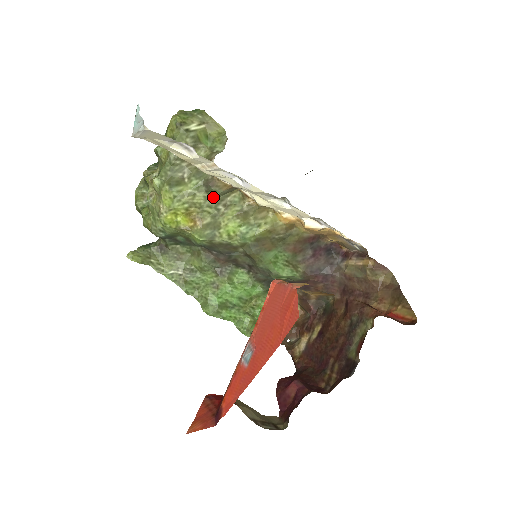
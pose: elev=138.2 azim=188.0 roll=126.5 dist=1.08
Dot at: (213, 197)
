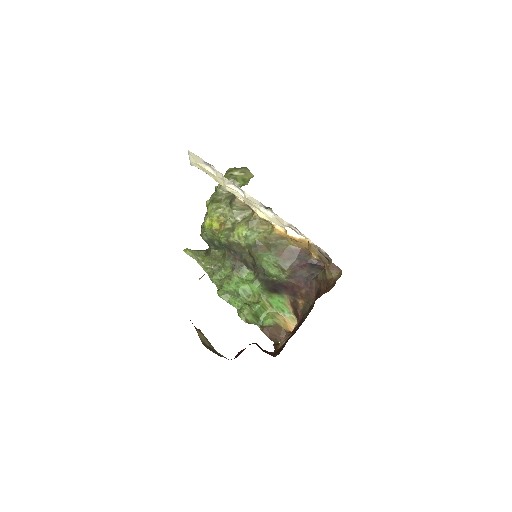
Dot at: (234, 210)
